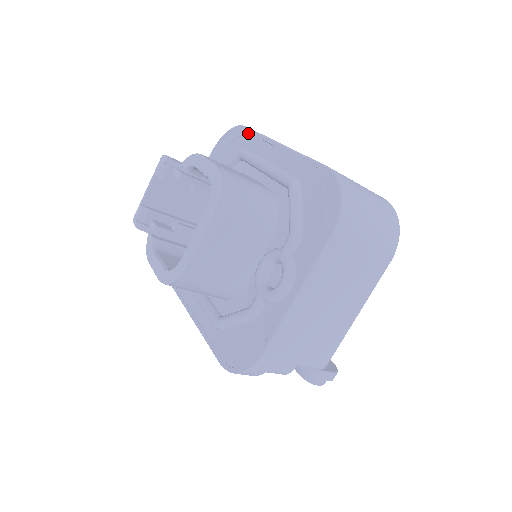
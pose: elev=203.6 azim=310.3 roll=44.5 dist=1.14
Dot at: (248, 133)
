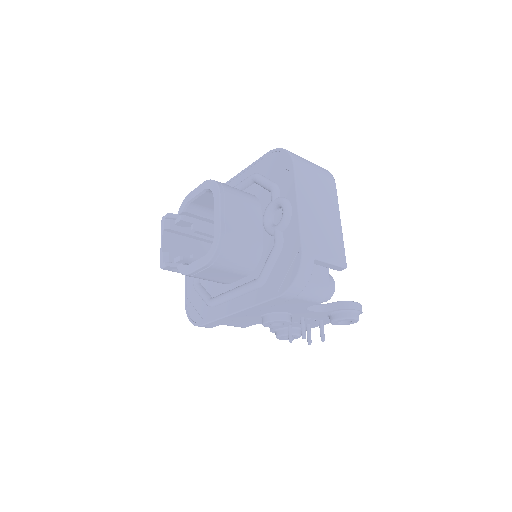
Dot at: occluded
